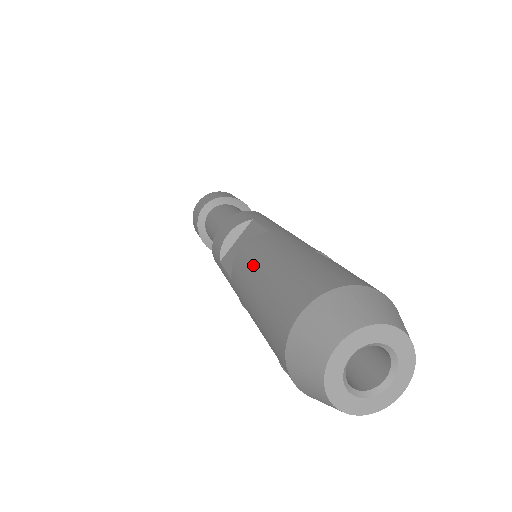
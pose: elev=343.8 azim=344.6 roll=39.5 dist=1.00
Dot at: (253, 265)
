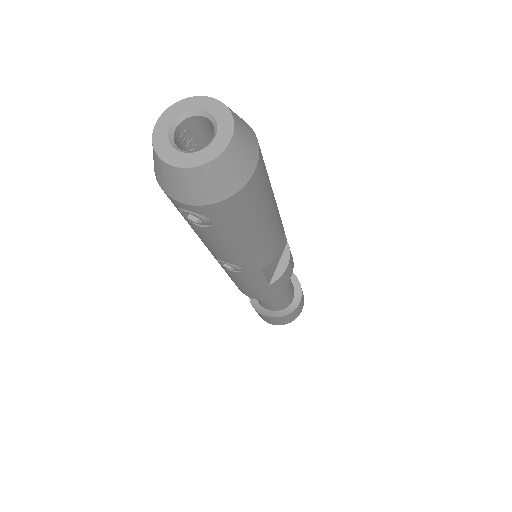
Dot at: occluded
